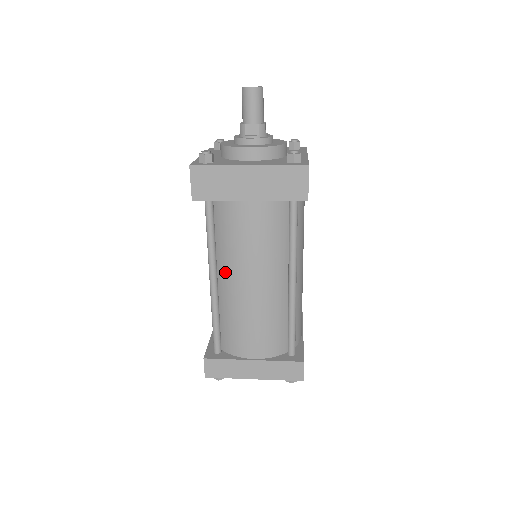
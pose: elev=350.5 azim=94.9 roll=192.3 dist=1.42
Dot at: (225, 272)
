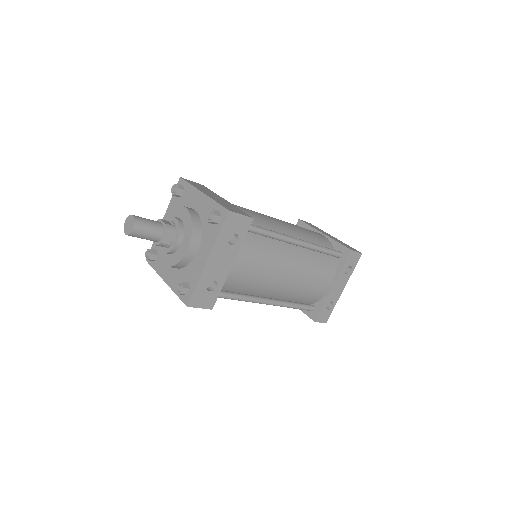
Dot at: occluded
